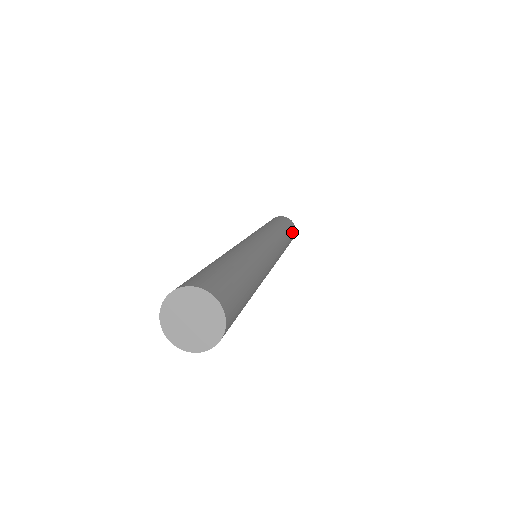
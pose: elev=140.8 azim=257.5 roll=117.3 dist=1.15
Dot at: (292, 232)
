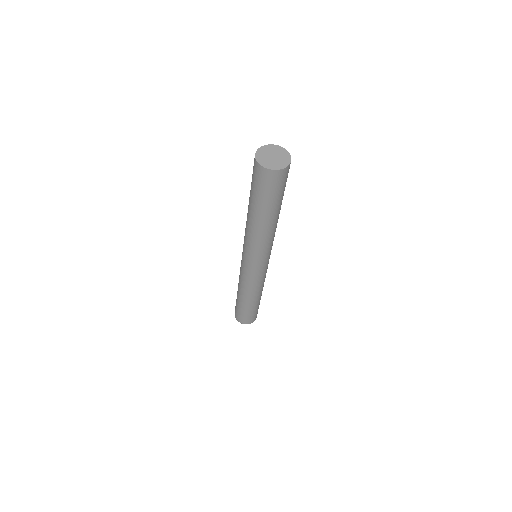
Dot at: occluded
